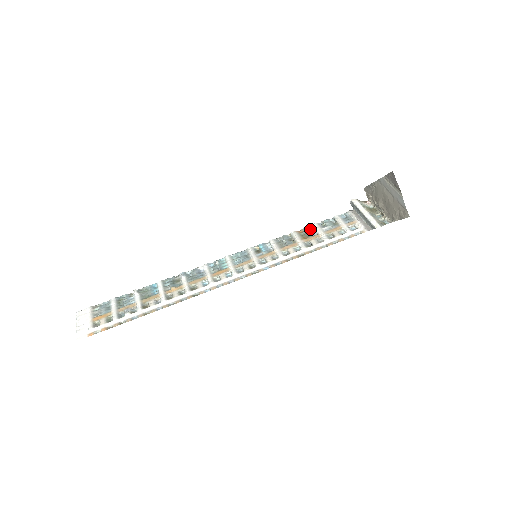
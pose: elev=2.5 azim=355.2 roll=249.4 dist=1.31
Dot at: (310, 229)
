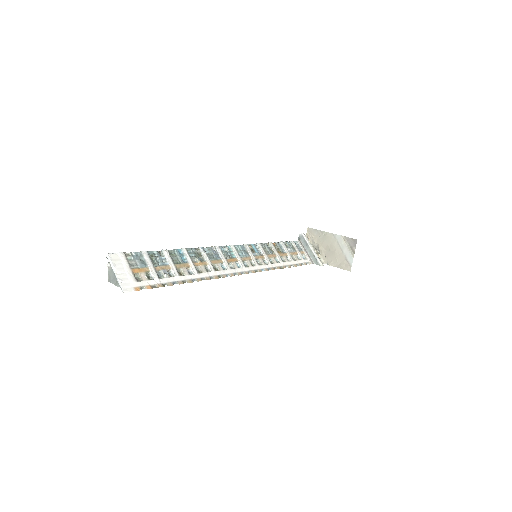
Dot at: (281, 245)
